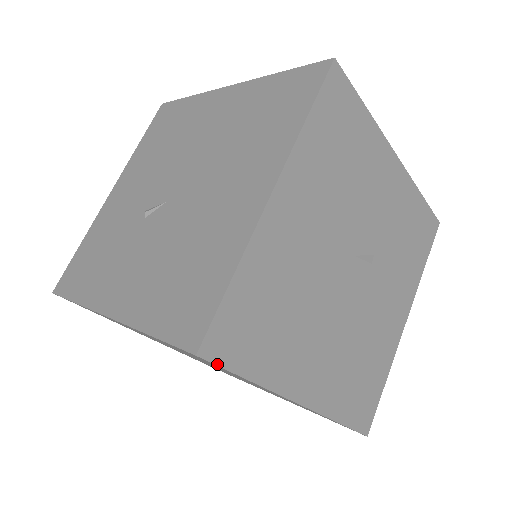
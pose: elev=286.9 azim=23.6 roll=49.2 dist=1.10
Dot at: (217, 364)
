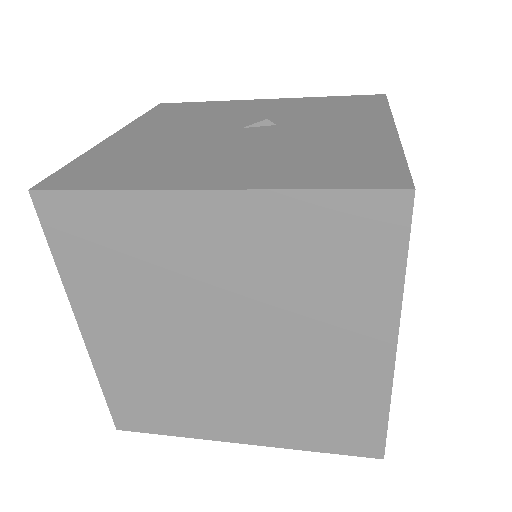
Dot at: (55, 190)
